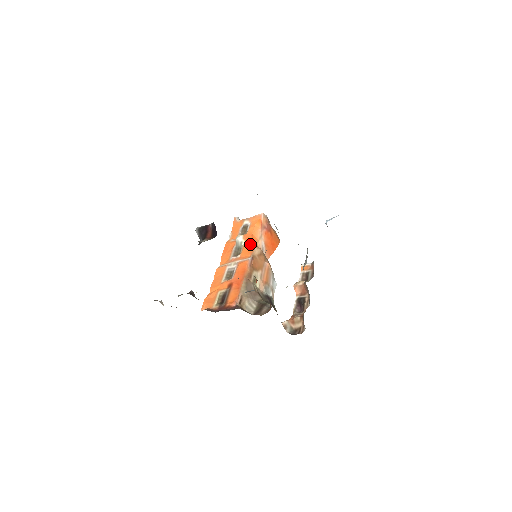
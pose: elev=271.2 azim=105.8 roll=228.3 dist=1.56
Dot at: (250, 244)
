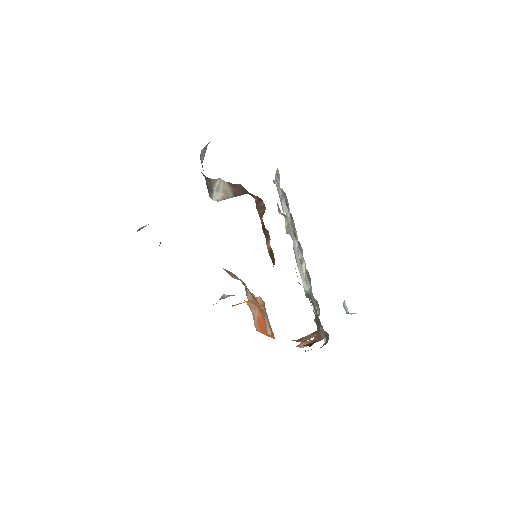
Dot at: occluded
